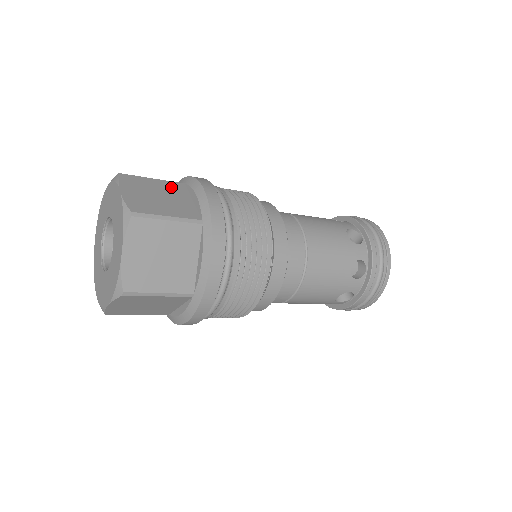
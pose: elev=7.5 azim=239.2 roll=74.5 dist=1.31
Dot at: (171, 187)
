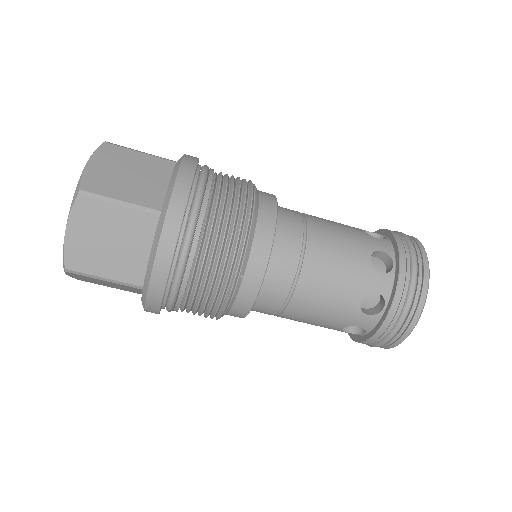
Dot at: (154, 165)
